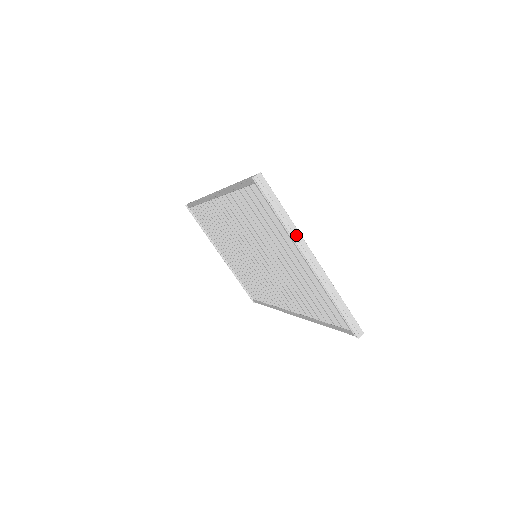
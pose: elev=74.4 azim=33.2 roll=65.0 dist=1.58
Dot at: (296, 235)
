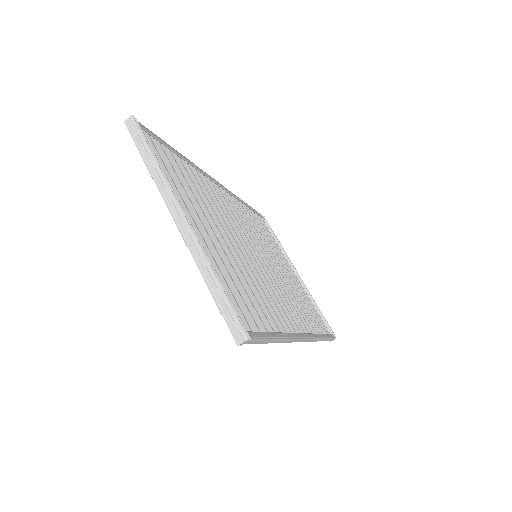
Dot at: (164, 187)
